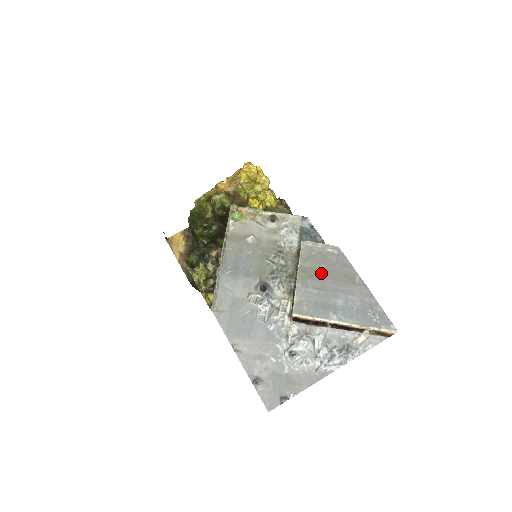
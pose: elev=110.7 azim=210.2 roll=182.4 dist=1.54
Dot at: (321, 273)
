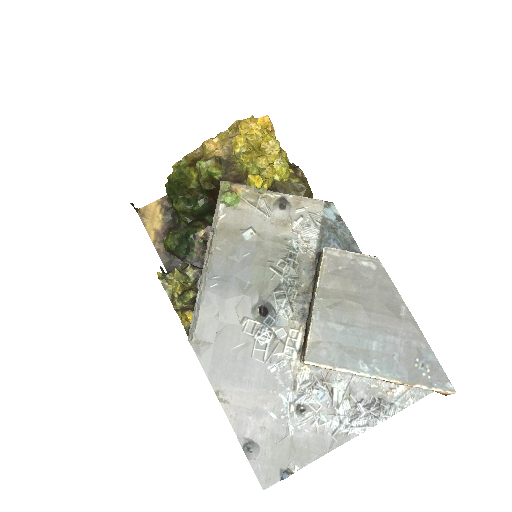
Dot at: (350, 300)
